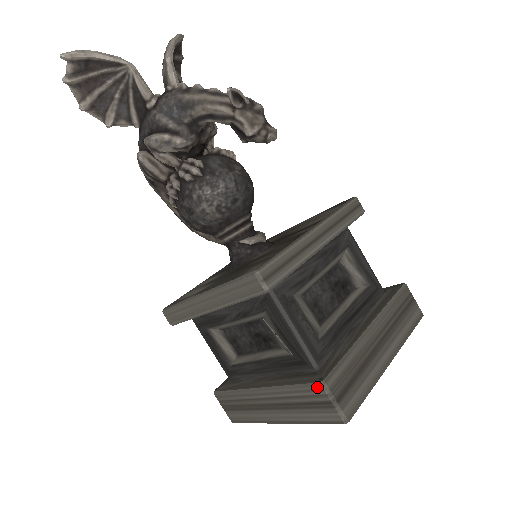
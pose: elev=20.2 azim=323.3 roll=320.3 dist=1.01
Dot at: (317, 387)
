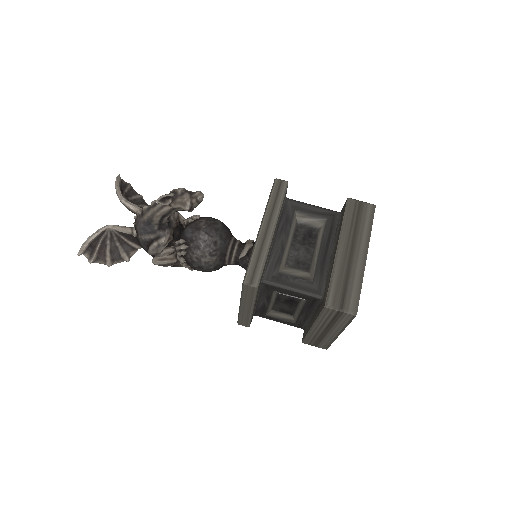
Dot at: (326, 309)
